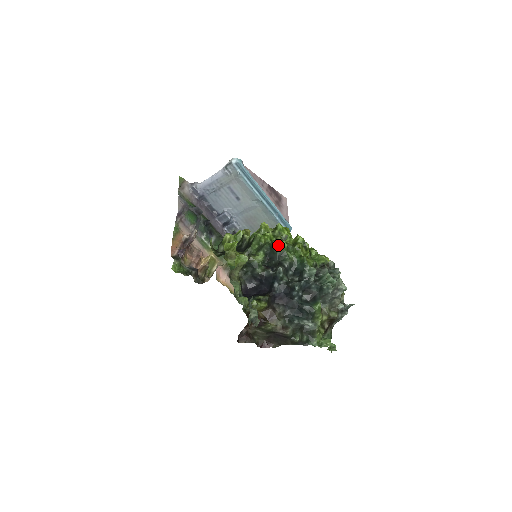
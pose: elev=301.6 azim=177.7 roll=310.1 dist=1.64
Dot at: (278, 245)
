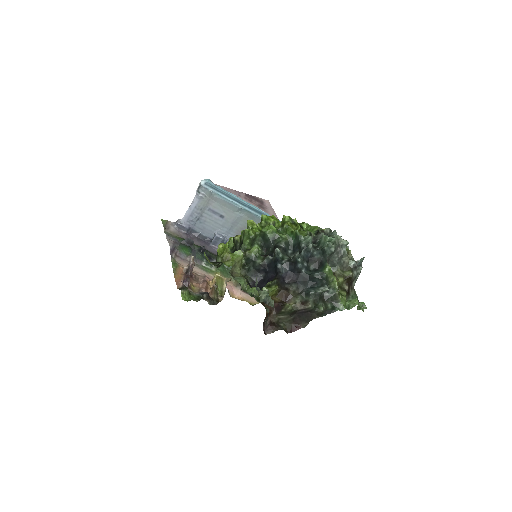
Dot at: (267, 231)
